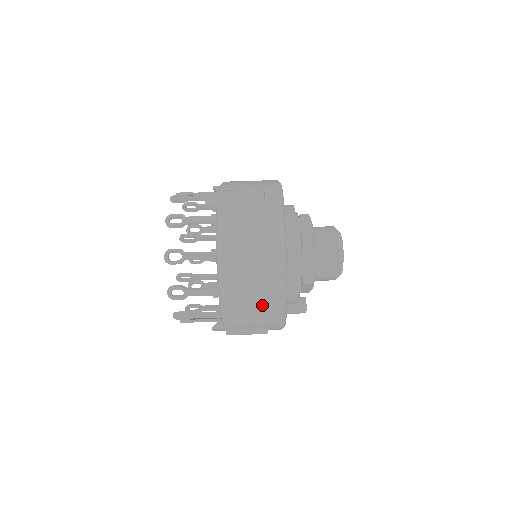
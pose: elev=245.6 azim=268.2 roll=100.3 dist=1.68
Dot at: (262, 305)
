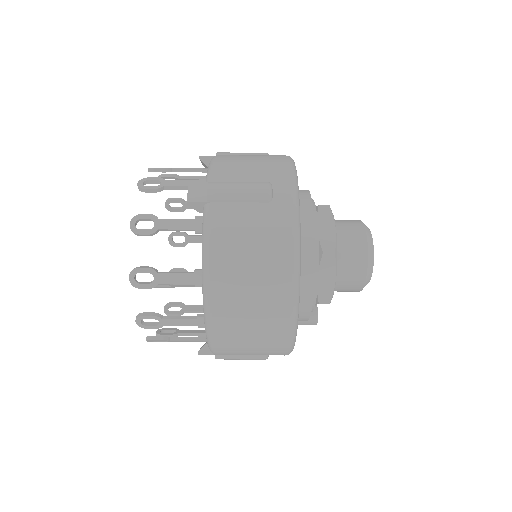
Dot at: (263, 342)
